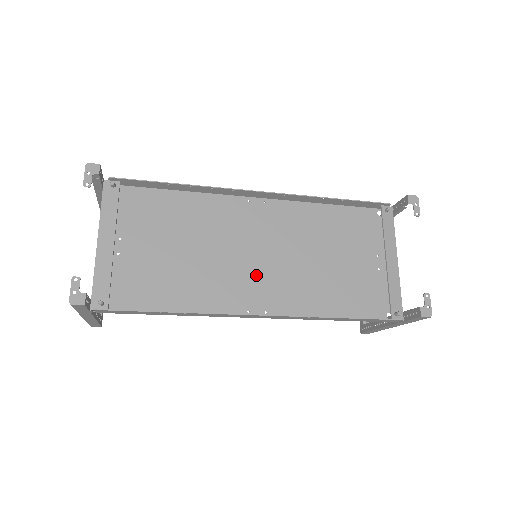
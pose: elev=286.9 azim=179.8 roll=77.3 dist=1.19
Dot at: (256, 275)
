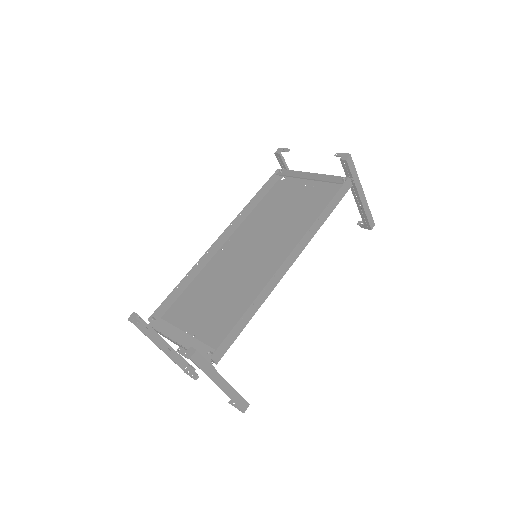
Dot at: (266, 258)
